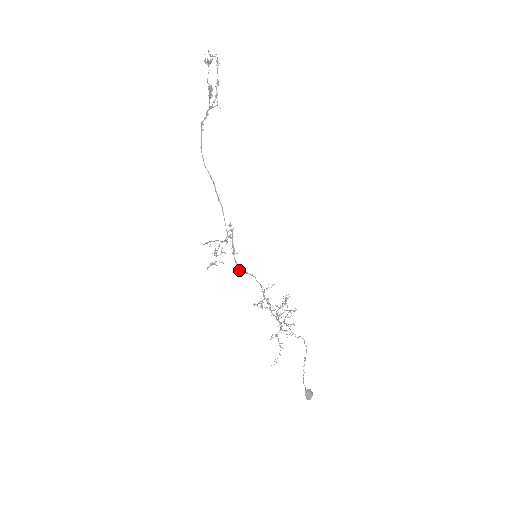
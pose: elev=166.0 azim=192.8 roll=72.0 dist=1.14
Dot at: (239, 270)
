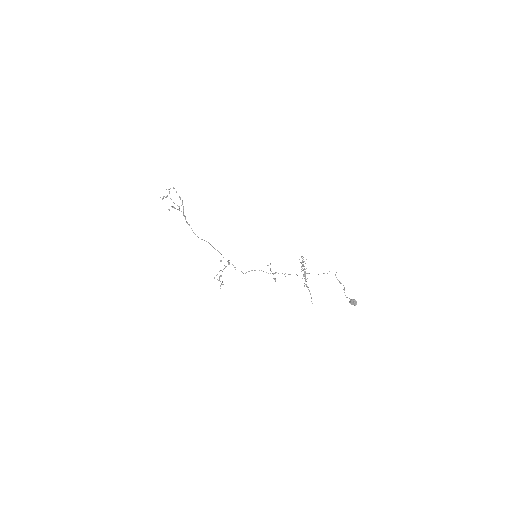
Dot at: occluded
